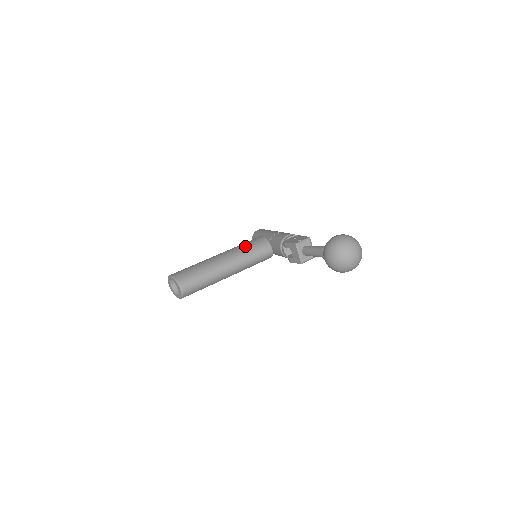
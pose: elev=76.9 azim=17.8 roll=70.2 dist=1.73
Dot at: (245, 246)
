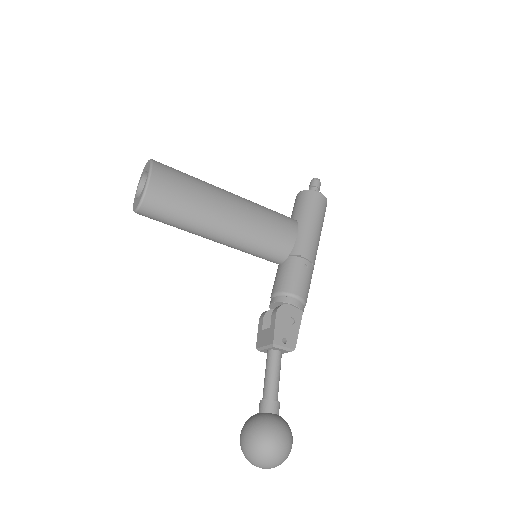
Dot at: (263, 234)
